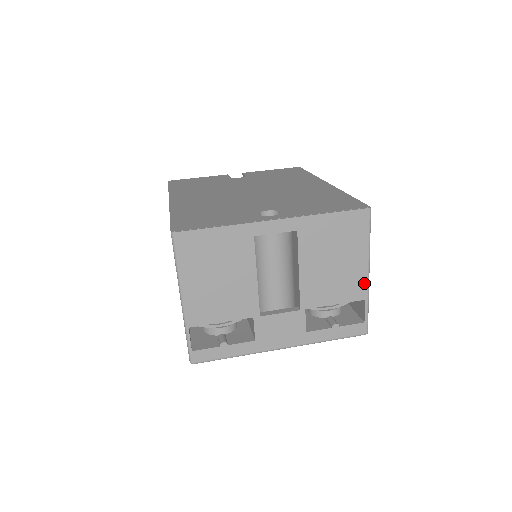
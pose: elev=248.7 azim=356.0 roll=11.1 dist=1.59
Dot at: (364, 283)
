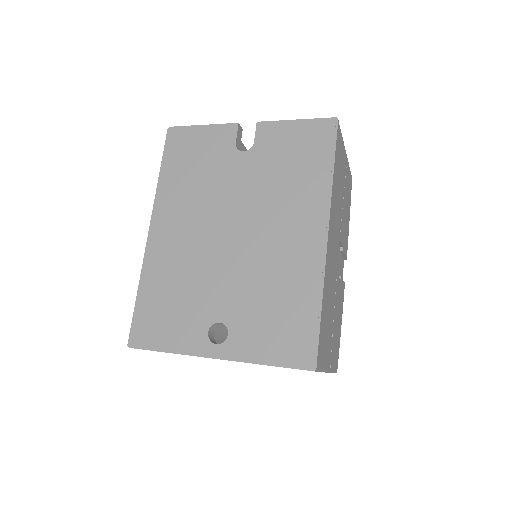
Dot at: occluded
